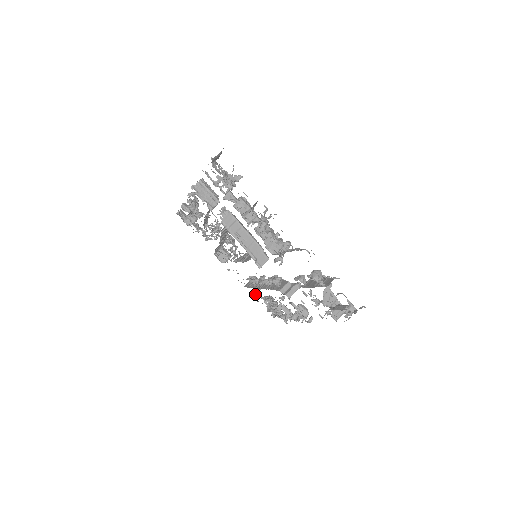
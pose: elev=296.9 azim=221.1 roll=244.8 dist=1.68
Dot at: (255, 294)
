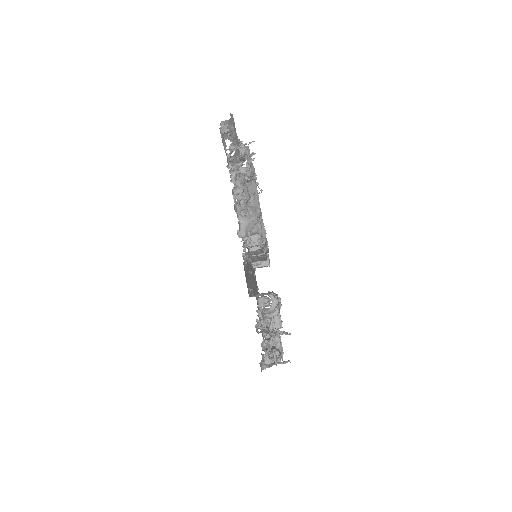
Dot at: occluded
